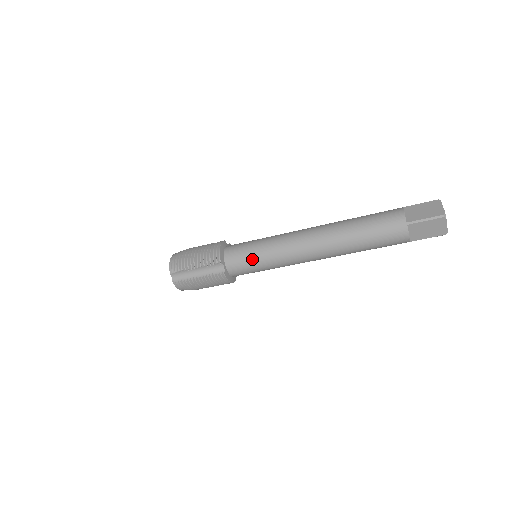
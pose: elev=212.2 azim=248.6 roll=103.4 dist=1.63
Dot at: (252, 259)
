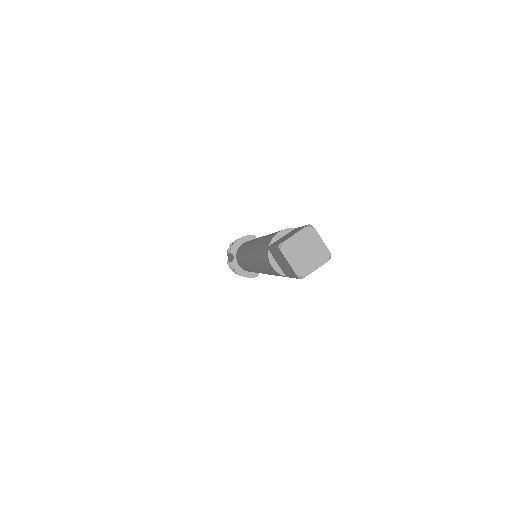
Dot at: occluded
